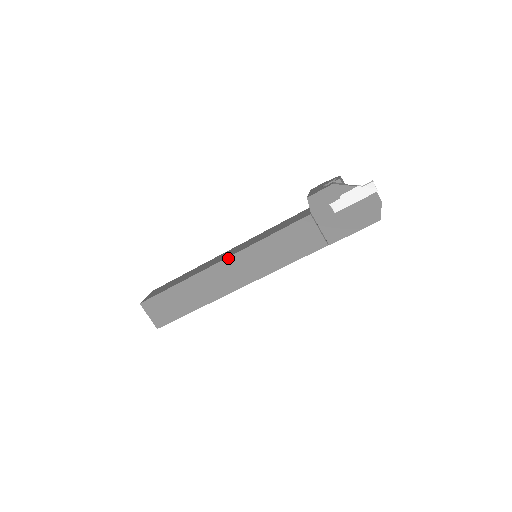
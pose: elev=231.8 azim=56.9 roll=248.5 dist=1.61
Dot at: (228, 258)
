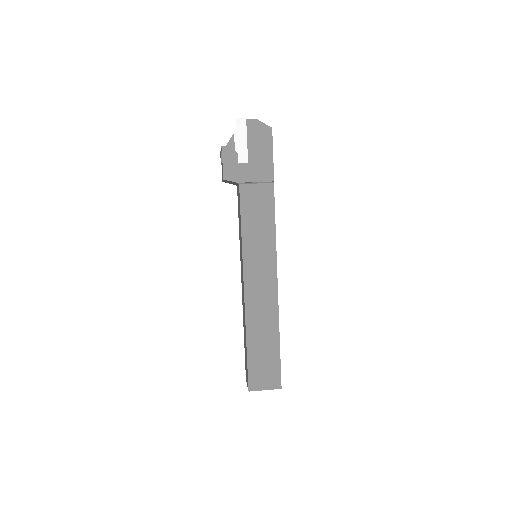
Dot at: (244, 279)
